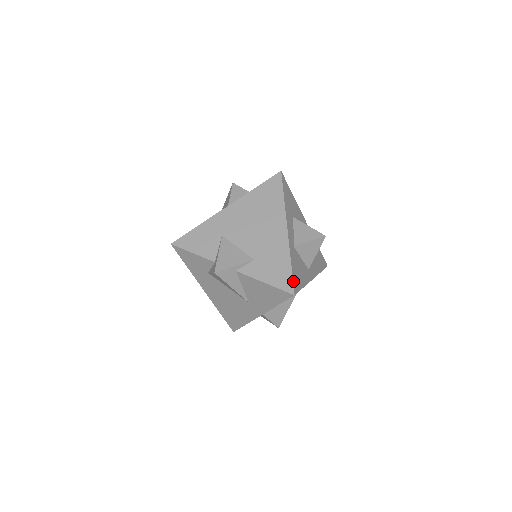
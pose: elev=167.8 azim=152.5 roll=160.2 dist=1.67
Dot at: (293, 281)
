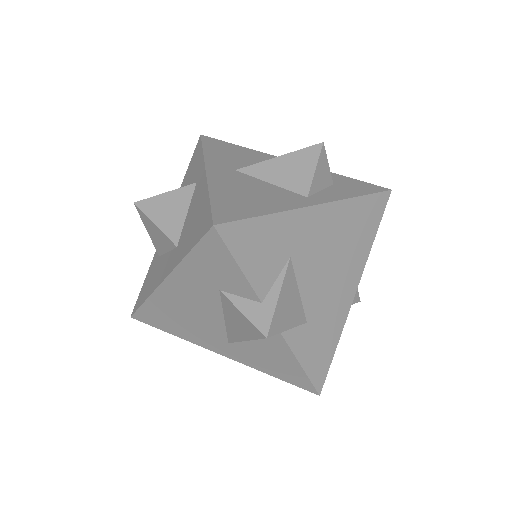
Dot at: (327, 373)
